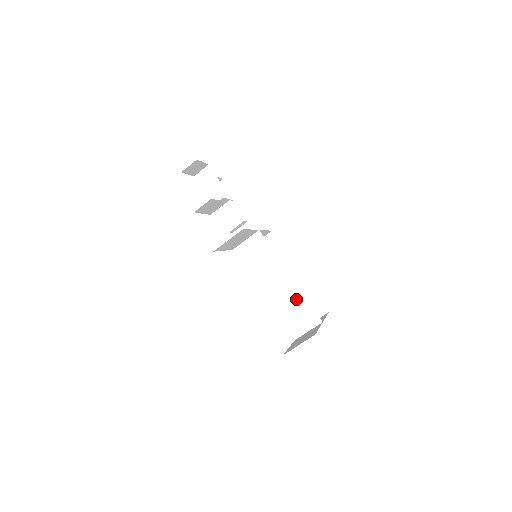
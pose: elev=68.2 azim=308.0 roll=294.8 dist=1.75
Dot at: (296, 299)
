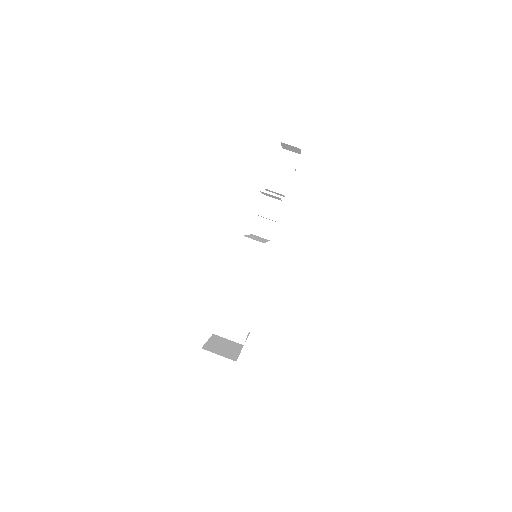
Dot at: (246, 313)
